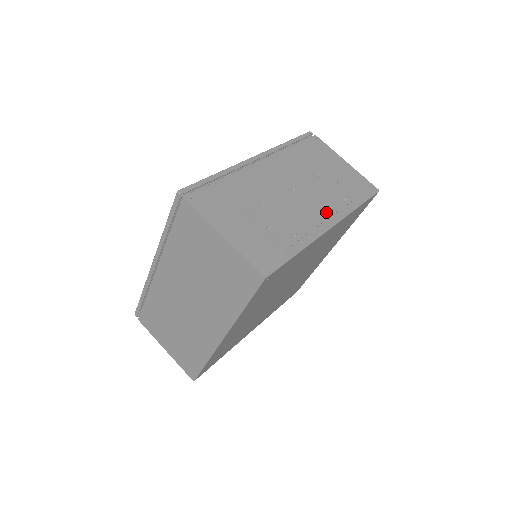
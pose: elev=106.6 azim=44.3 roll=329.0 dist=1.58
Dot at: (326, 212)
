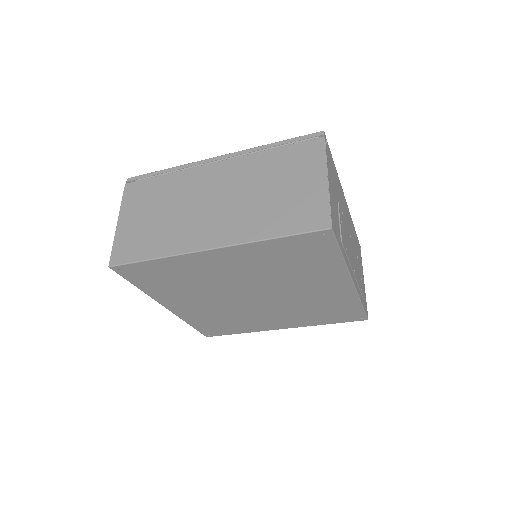
Dot at: occluded
